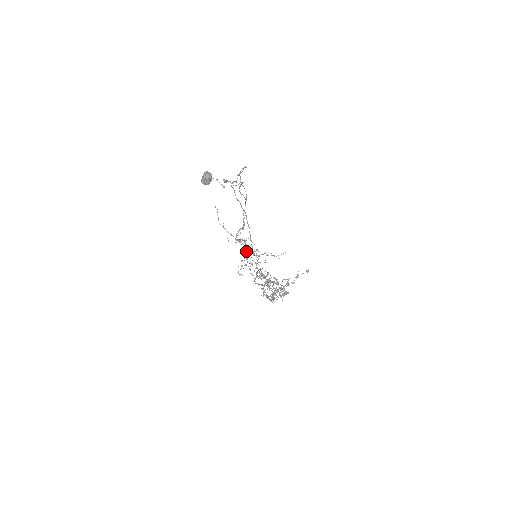
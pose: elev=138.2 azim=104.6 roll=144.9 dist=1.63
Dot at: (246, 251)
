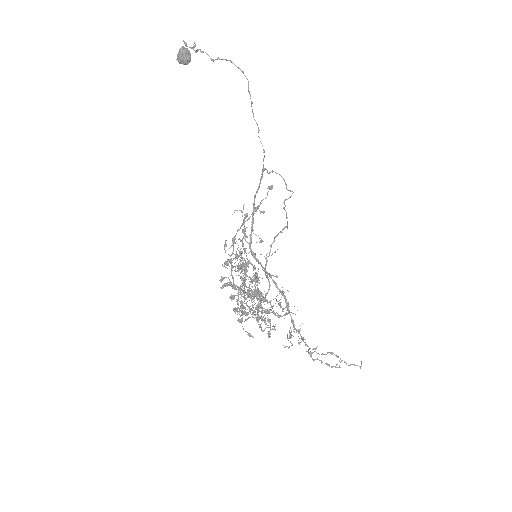
Dot at: occluded
